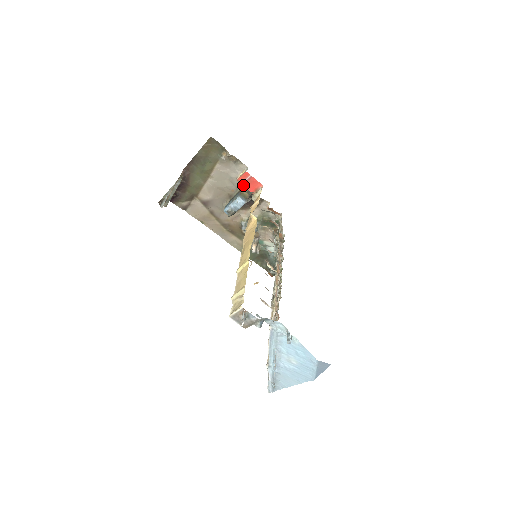
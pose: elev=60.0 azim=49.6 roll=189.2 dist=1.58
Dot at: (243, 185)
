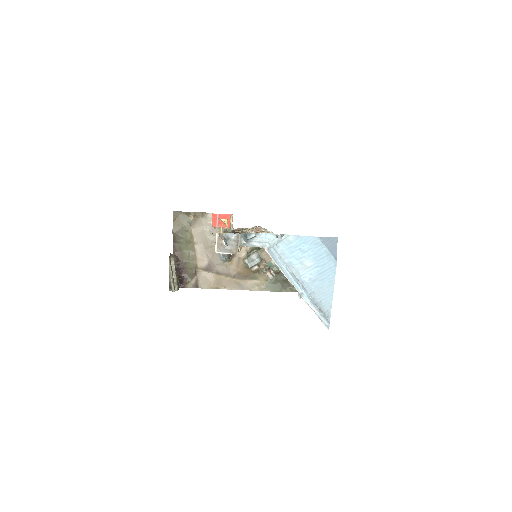
Dot at: (219, 227)
